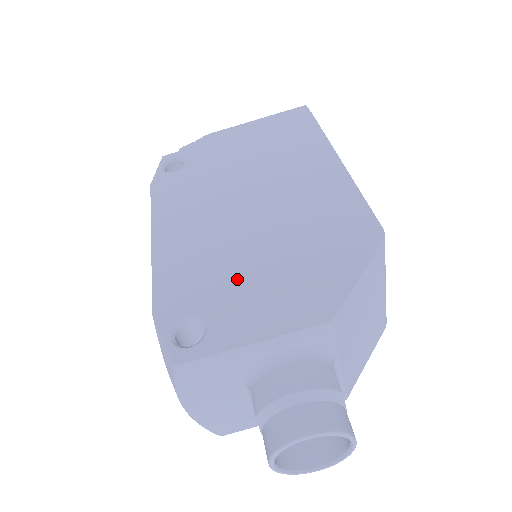
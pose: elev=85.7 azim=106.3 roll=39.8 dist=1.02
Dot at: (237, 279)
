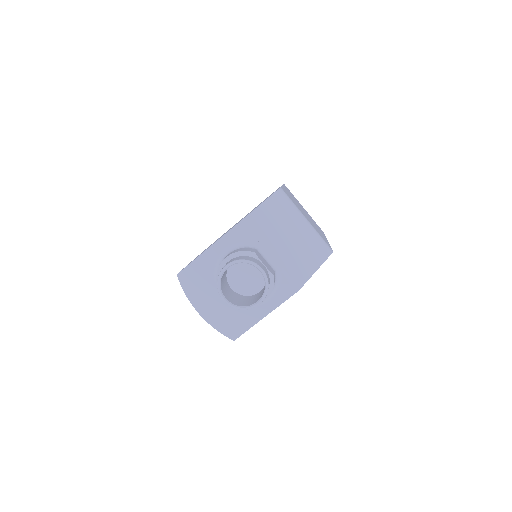
Dot at: occluded
